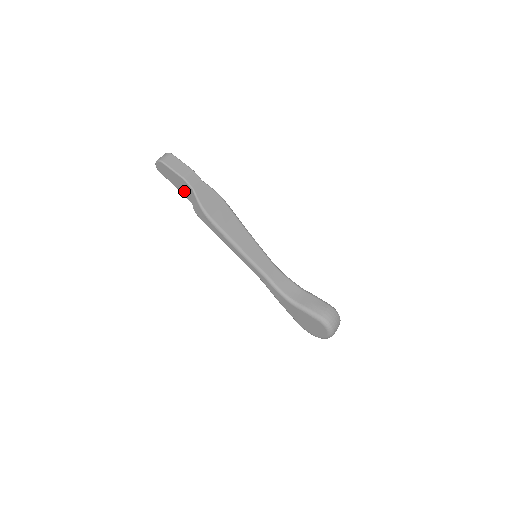
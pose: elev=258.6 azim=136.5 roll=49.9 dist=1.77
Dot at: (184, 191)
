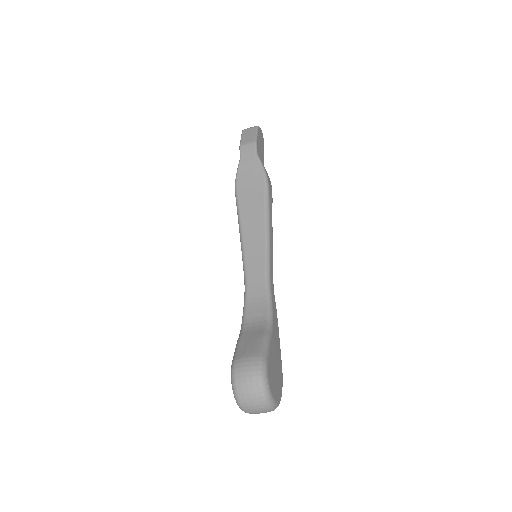
Dot at: occluded
